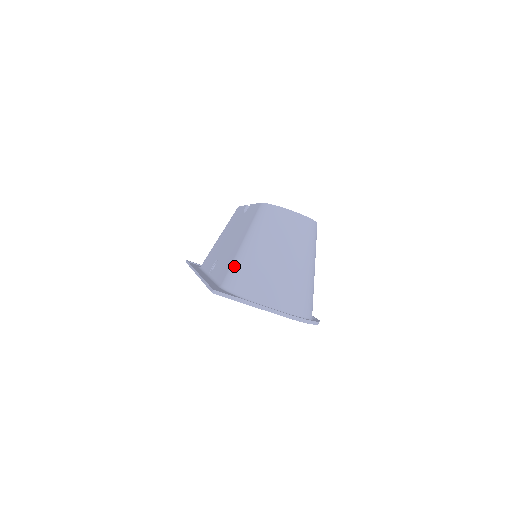
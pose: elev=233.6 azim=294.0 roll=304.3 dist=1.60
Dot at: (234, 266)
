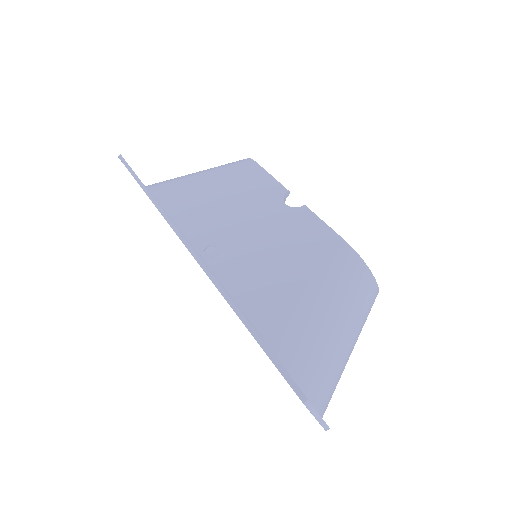
Dot at: (294, 325)
